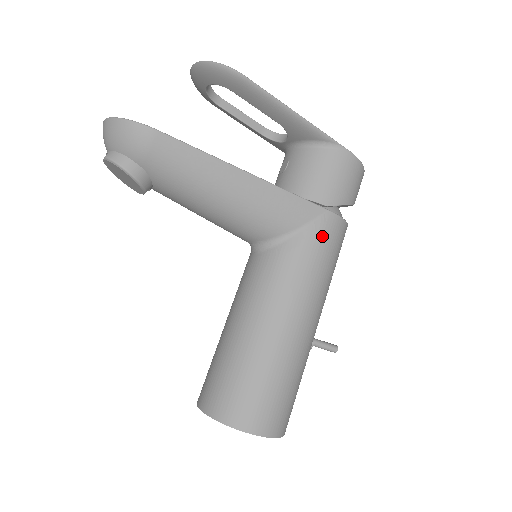
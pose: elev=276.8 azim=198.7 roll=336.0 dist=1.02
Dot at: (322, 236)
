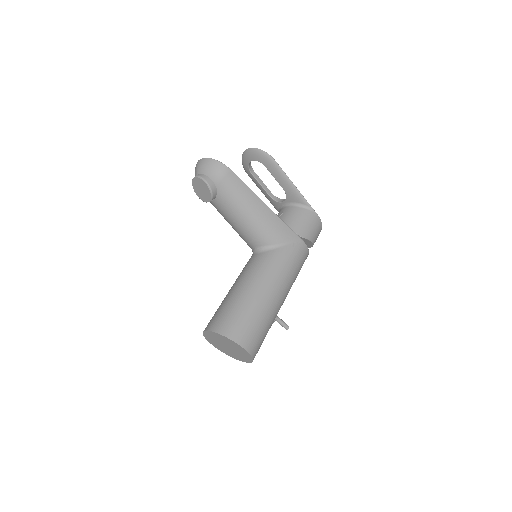
Dot at: (296, 251)
